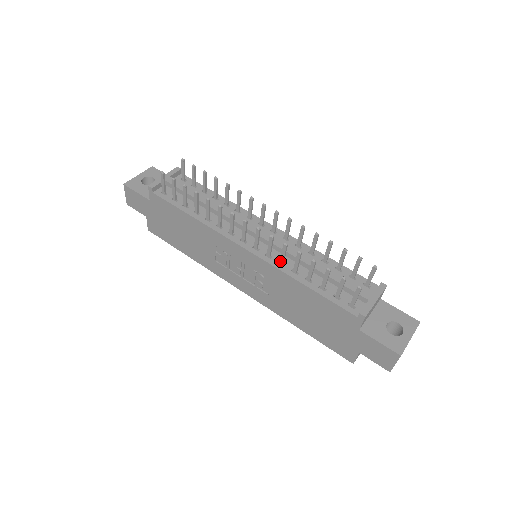
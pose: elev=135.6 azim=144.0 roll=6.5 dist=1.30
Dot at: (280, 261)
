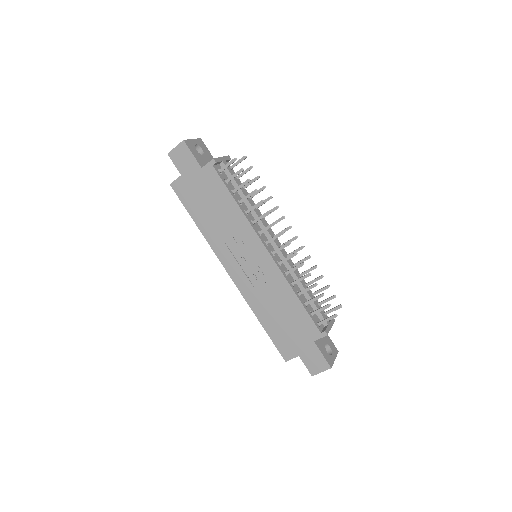
Dot at: (287, 271)
